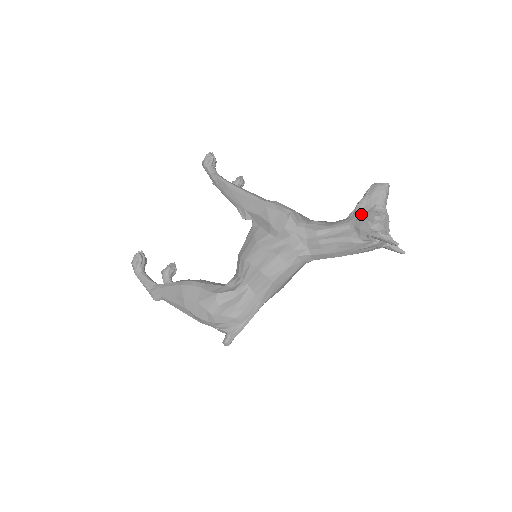
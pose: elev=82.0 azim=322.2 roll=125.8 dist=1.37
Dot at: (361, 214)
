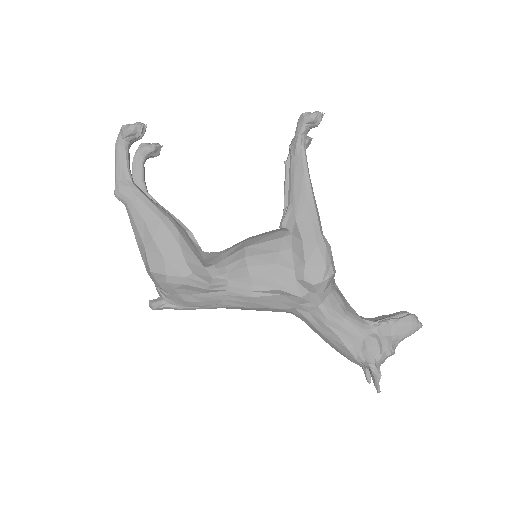
Dot at: (380, 334)
